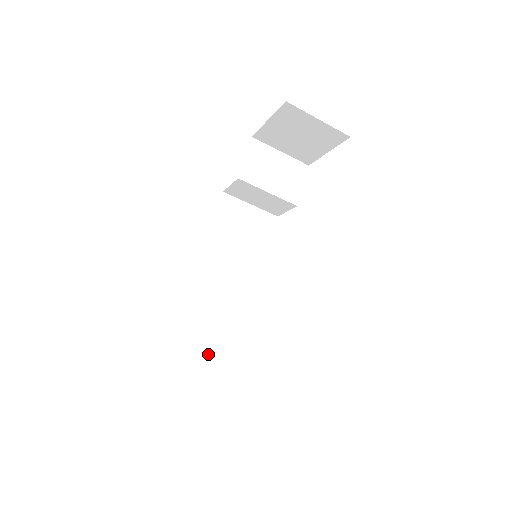
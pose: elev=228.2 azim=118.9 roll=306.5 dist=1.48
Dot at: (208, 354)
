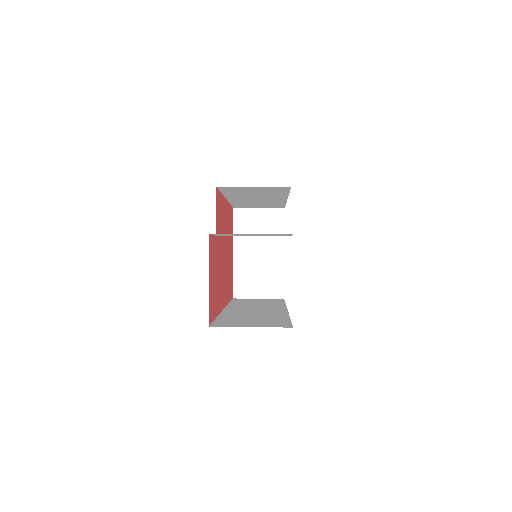
Dot at: (261, 206)
